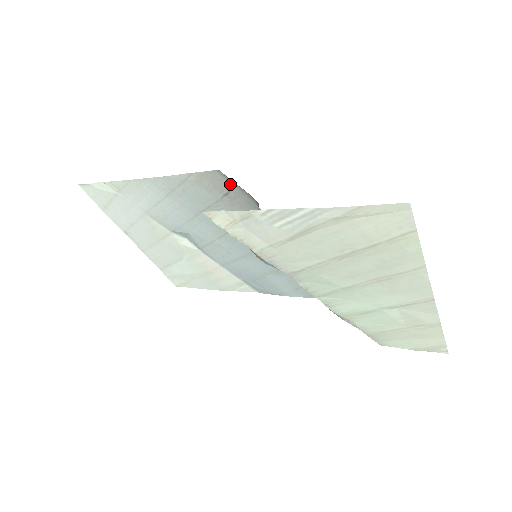
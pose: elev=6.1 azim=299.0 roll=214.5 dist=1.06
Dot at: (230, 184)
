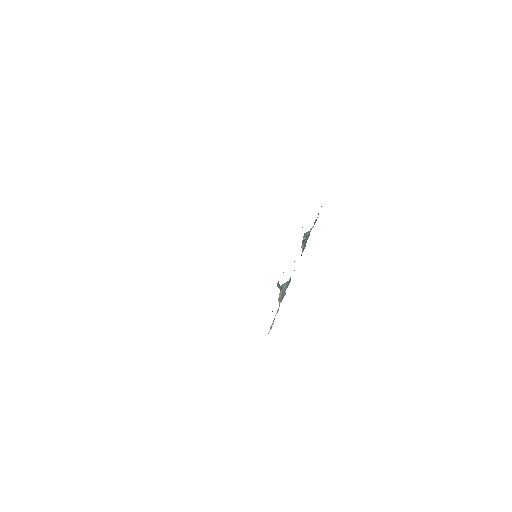
Dot at: occluded
